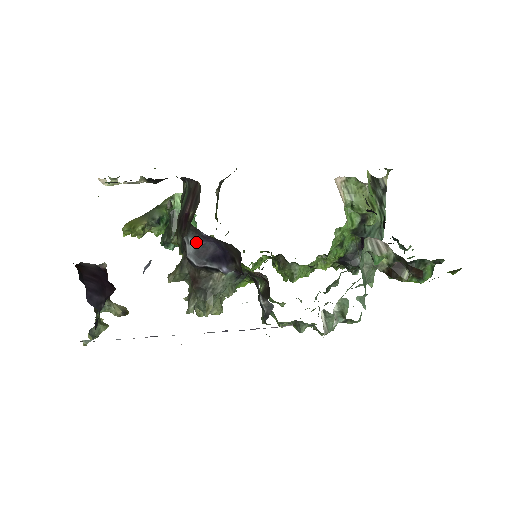
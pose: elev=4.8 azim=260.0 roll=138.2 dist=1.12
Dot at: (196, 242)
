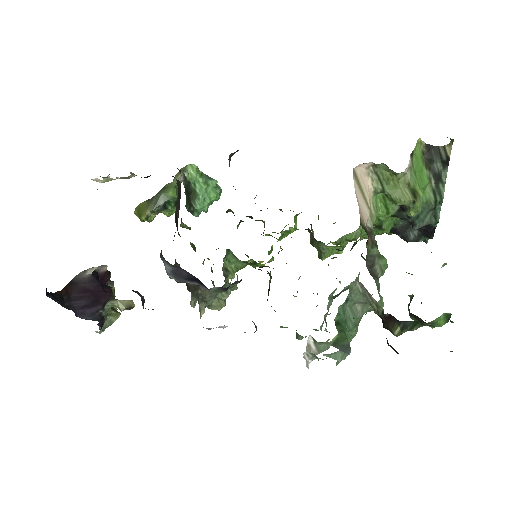
Dot at: (169, 266)
